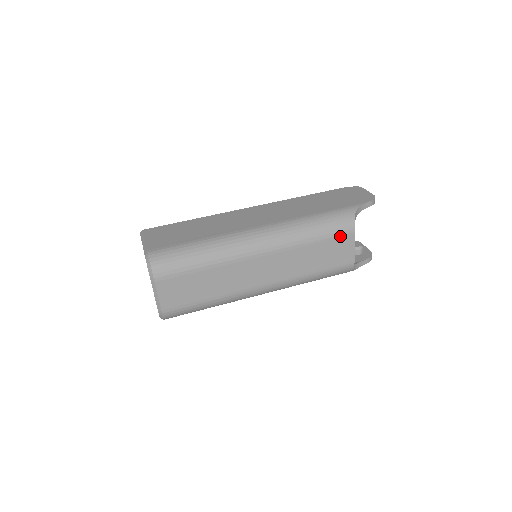
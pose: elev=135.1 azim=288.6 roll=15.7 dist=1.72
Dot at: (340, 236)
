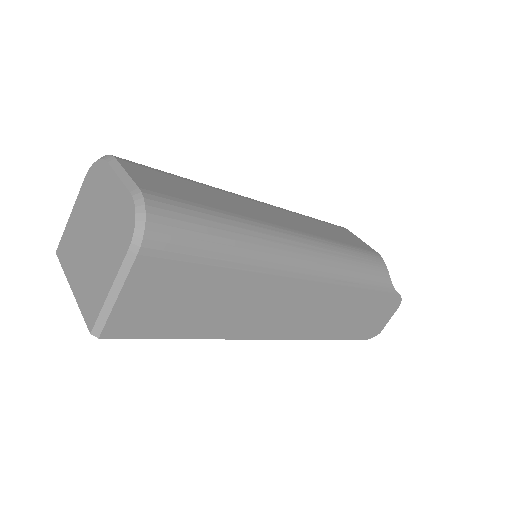
Dot at: (335, 226)
